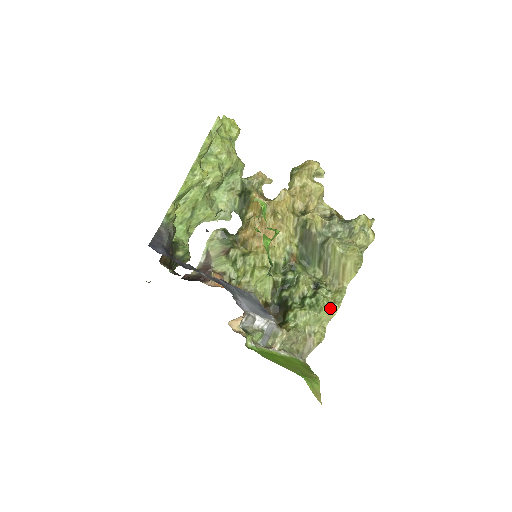
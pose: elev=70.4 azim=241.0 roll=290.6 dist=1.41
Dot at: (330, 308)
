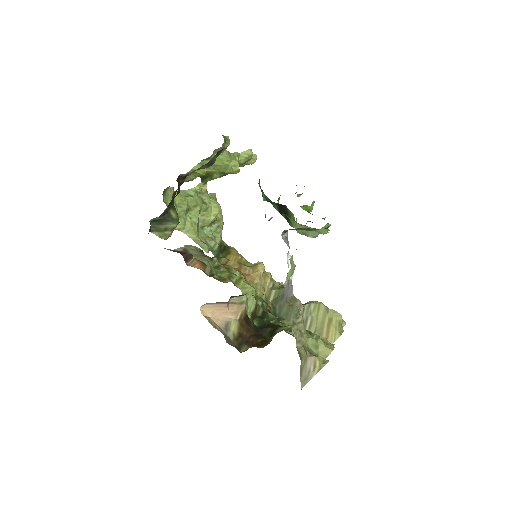
Dot at: (325, 344)
